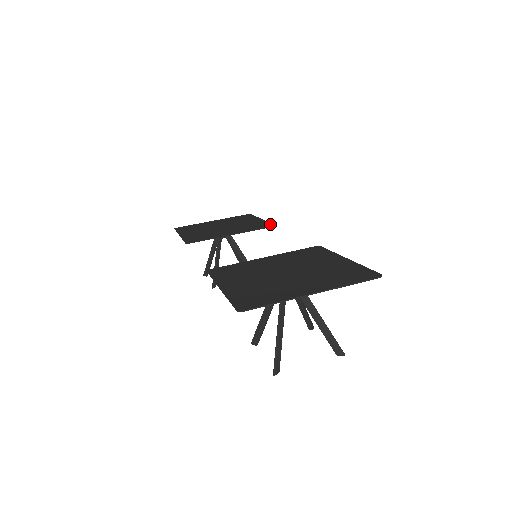
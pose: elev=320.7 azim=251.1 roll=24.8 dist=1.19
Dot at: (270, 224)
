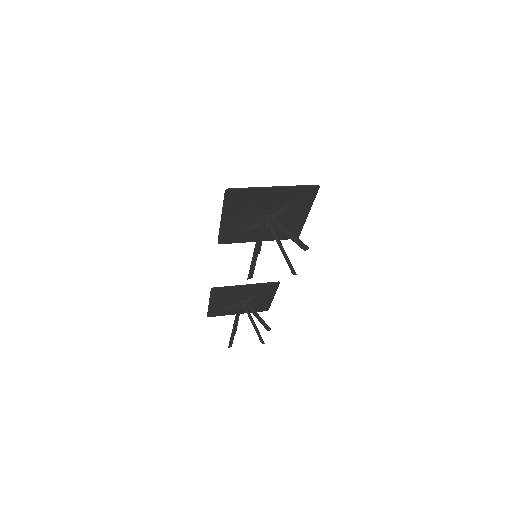
Dot at: (277, 285)
